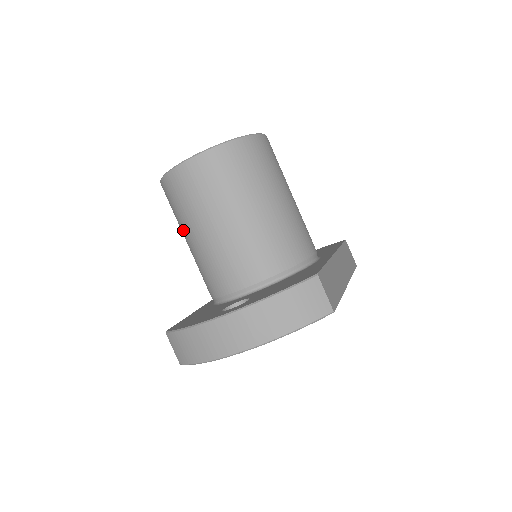
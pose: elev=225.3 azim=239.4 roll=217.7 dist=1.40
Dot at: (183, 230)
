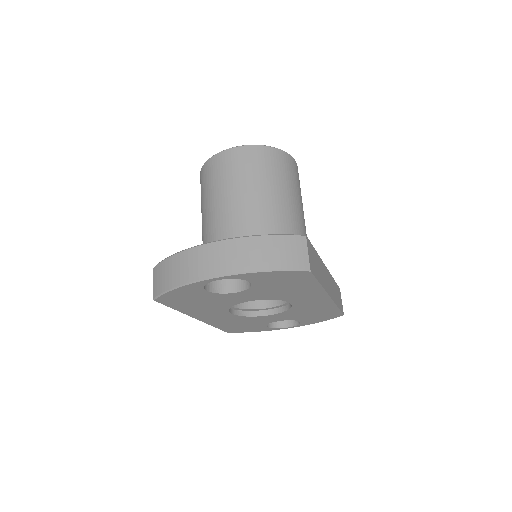
Dot at: (204, 208)
